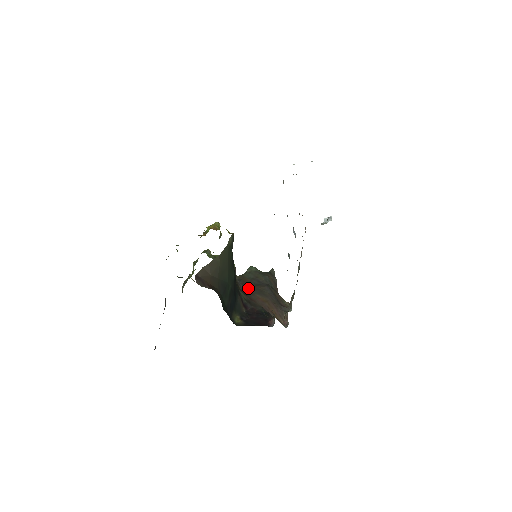
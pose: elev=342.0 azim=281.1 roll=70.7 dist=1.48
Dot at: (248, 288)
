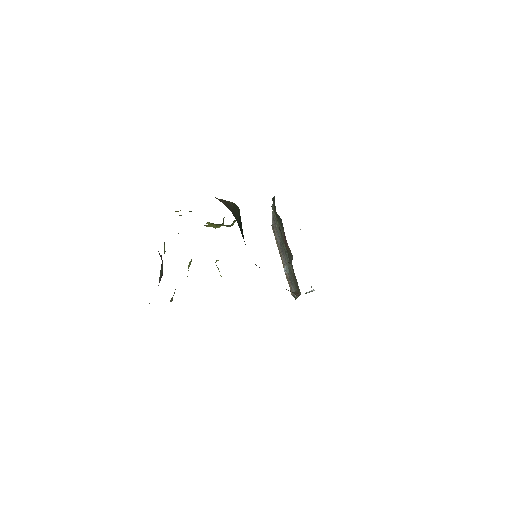
Dot at: occluded
